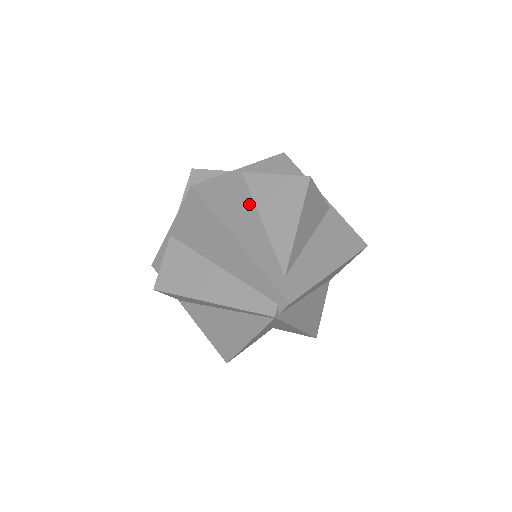
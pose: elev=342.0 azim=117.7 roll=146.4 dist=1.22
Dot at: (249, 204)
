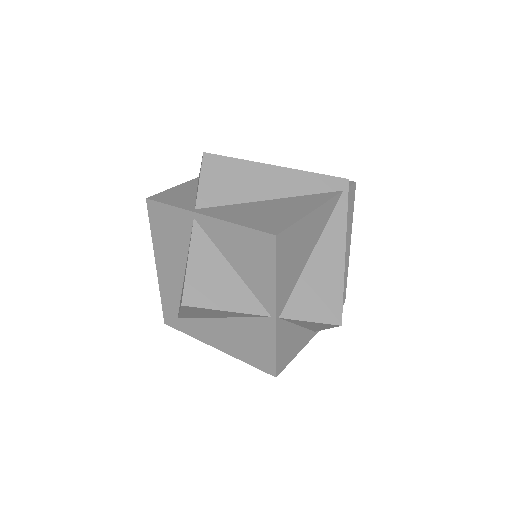
Dot at: occluded
